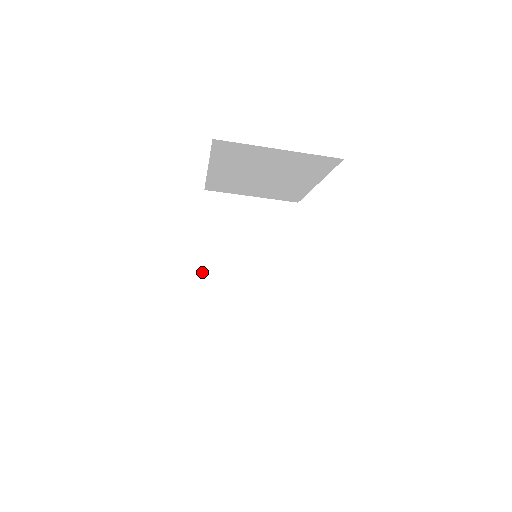
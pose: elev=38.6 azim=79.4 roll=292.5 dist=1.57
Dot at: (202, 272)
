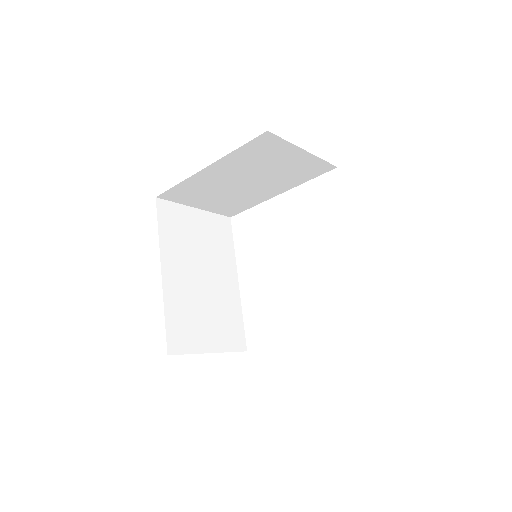
Dot at: (169, 285)
